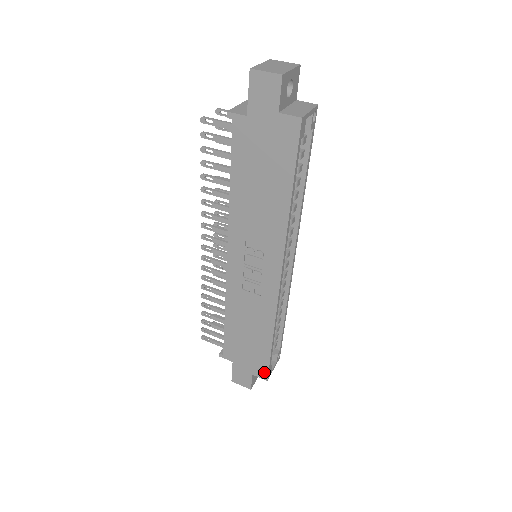
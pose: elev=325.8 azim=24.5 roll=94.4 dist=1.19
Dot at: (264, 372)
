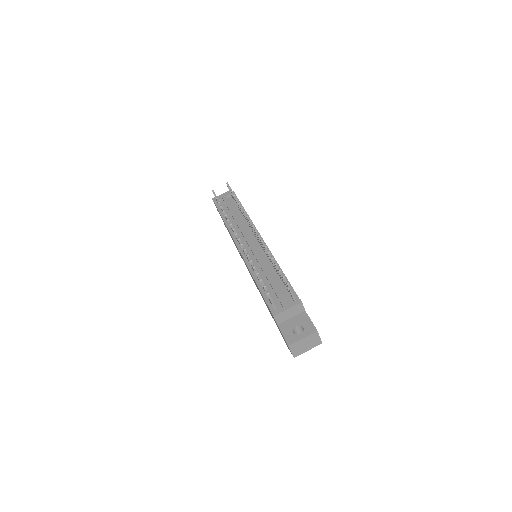
Dot at: occluded
